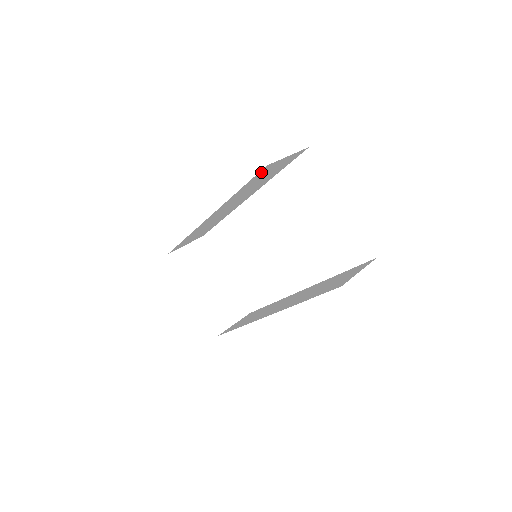
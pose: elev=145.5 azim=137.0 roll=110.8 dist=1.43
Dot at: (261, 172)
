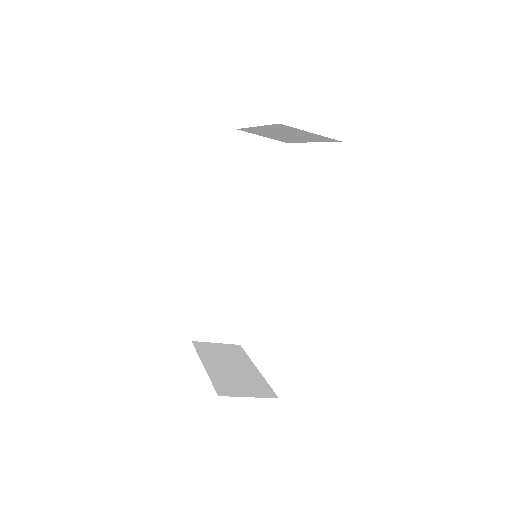
Dot at: (238, 147)
